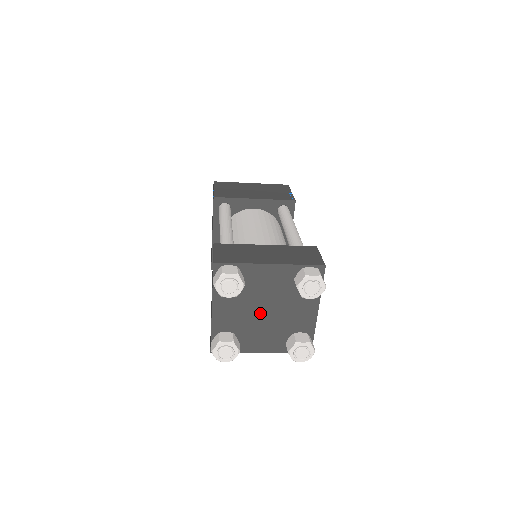
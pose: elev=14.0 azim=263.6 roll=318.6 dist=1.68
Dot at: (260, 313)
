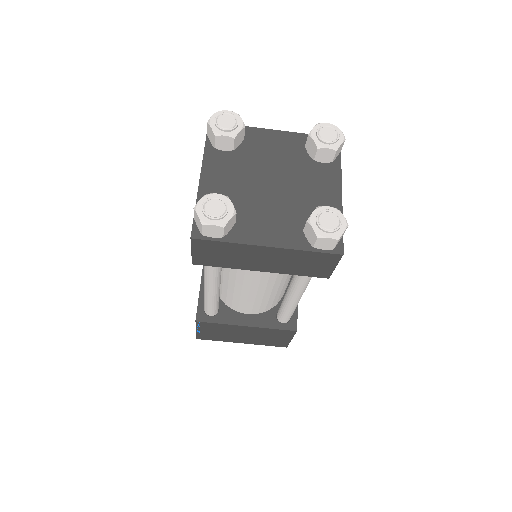
Dot at: (264, 186)
